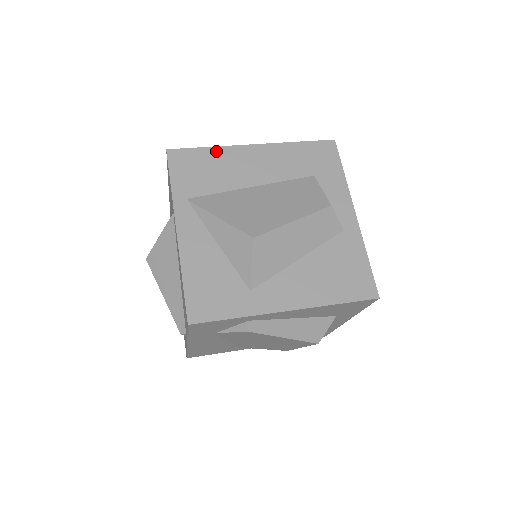
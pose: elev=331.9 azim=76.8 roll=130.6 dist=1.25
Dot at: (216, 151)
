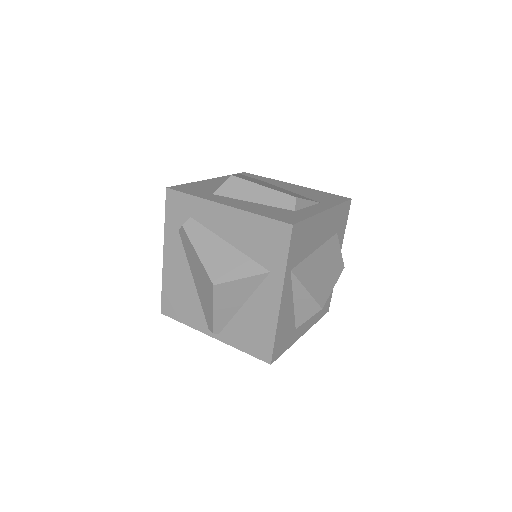
Dot at: (312, 221)
